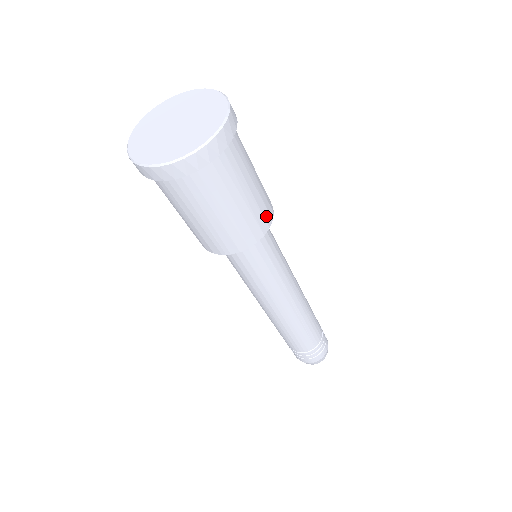
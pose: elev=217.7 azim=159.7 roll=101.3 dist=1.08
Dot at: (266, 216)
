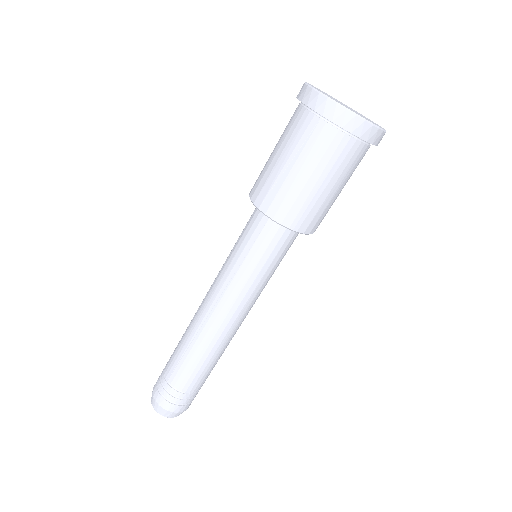
Dot at: occluded
